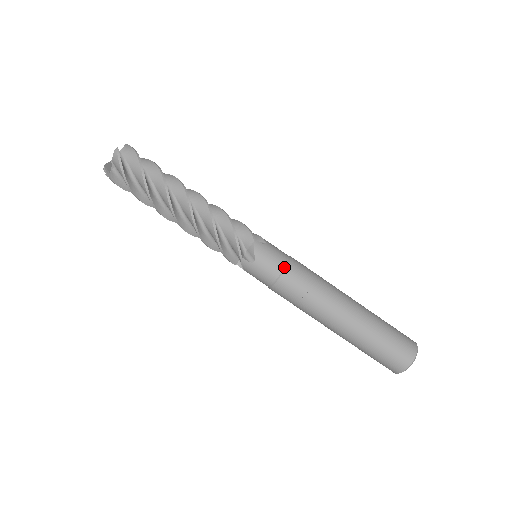
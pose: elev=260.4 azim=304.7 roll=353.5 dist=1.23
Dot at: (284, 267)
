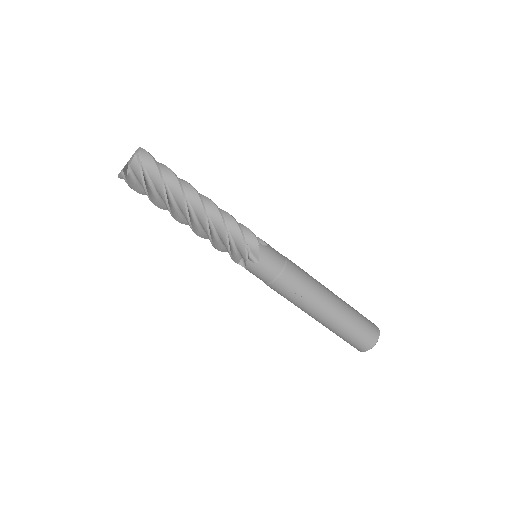
Dot at: (283, 267)
